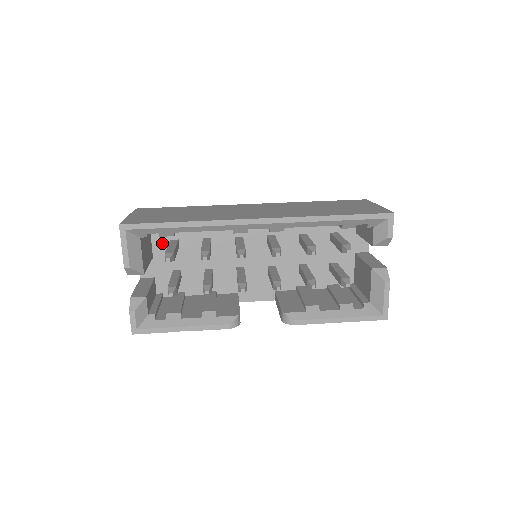
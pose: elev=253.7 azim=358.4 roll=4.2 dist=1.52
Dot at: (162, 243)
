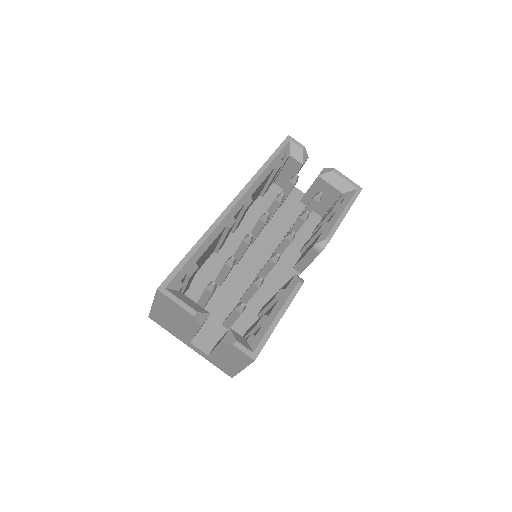
Dot at: occluded
